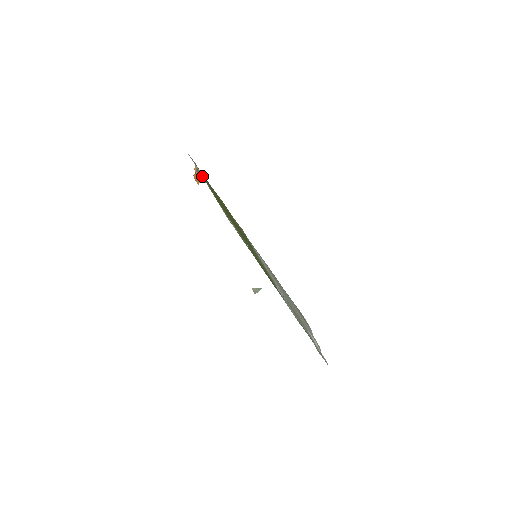
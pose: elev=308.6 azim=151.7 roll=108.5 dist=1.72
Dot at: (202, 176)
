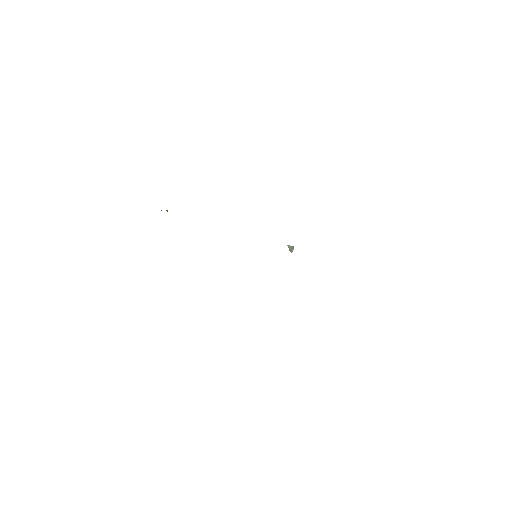
Dot at: occluded
